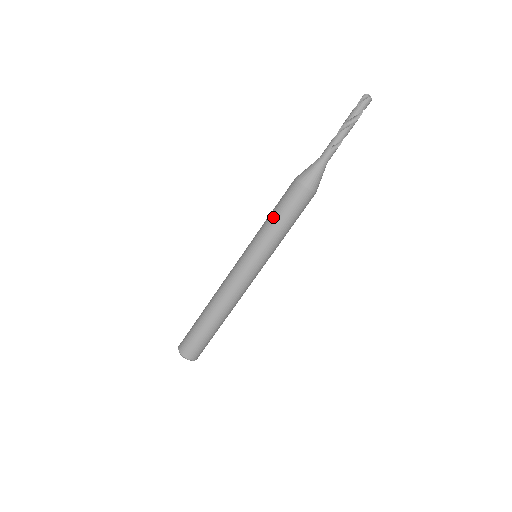
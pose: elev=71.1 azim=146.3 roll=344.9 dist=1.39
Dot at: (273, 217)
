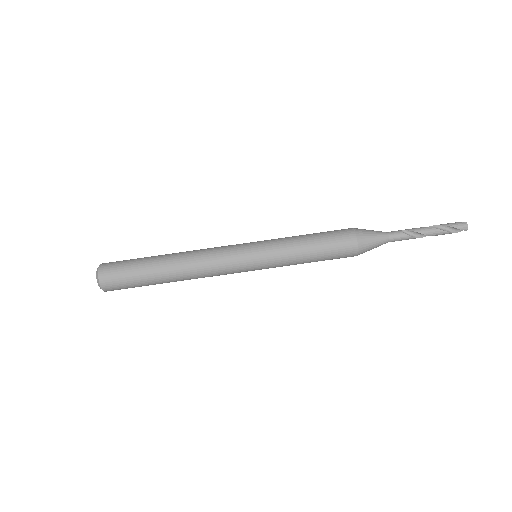
Dot at: occluded
